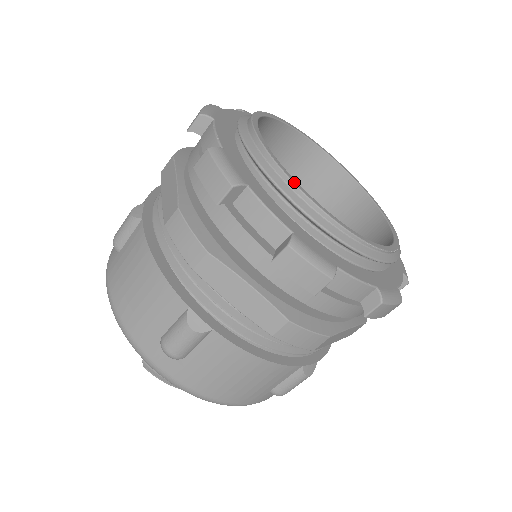
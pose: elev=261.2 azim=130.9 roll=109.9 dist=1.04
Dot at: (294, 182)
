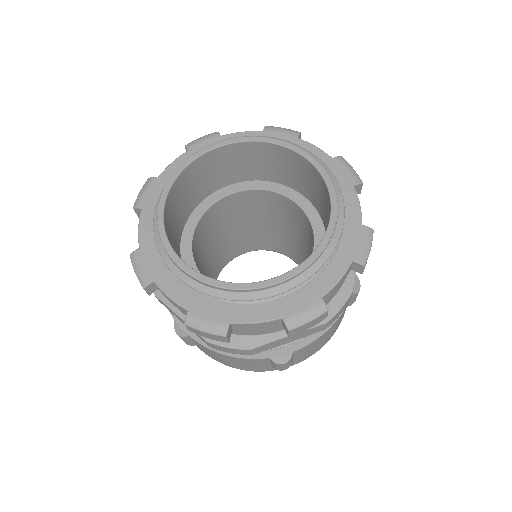
Dot at: (247, 289)
